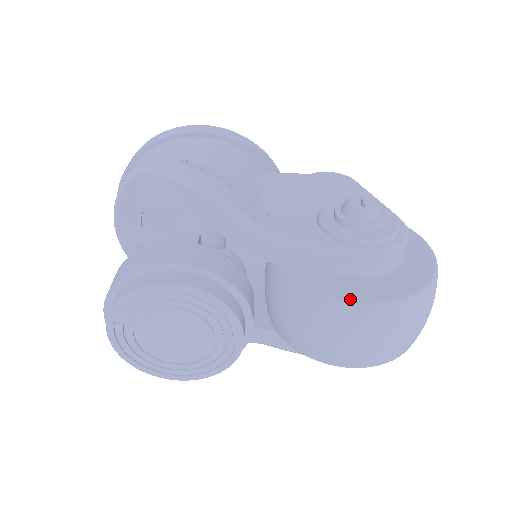
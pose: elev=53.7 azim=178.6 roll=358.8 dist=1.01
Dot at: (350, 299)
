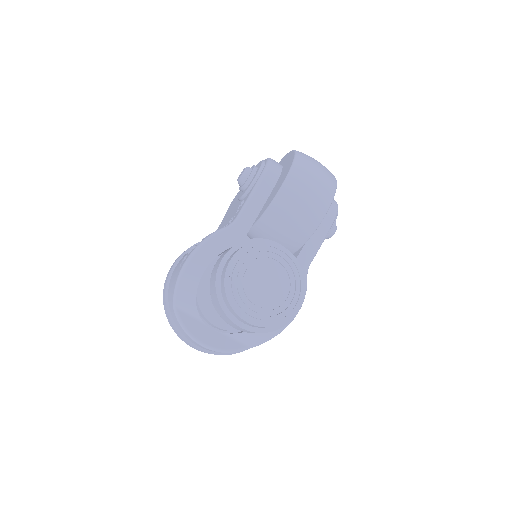
Dot at: (282, 184)
